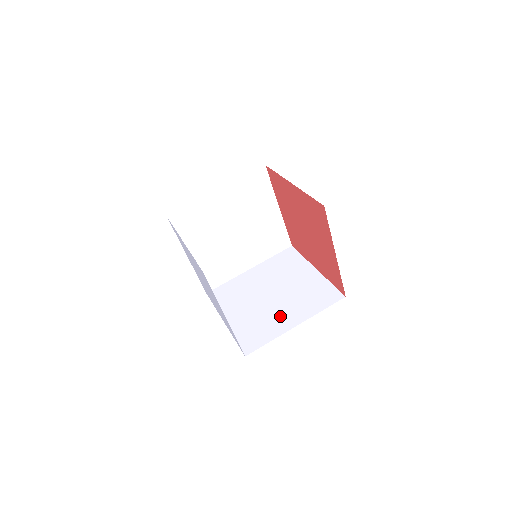
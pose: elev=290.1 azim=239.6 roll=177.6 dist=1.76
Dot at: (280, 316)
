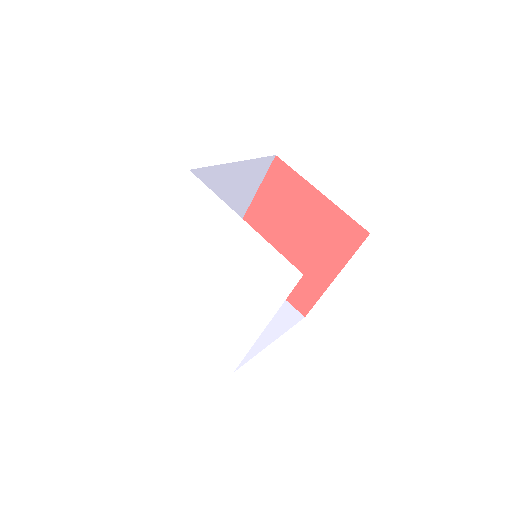
Dot at: occluded
